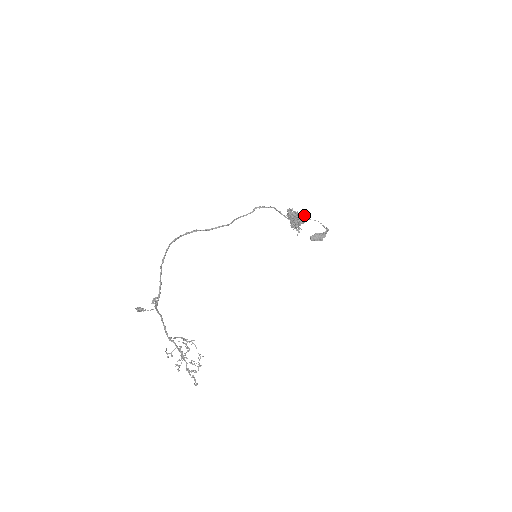
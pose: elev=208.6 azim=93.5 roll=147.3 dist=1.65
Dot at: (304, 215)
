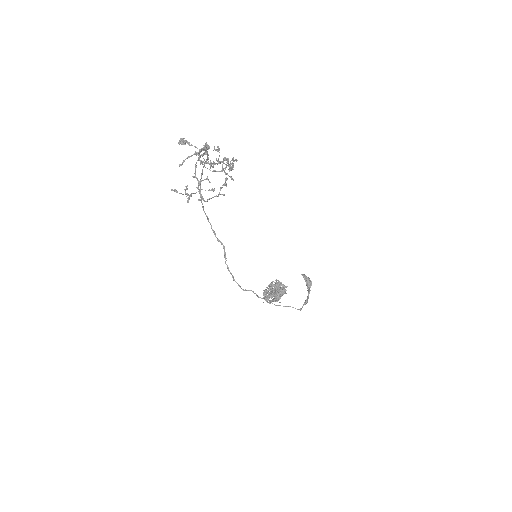
Dot at: occluded
